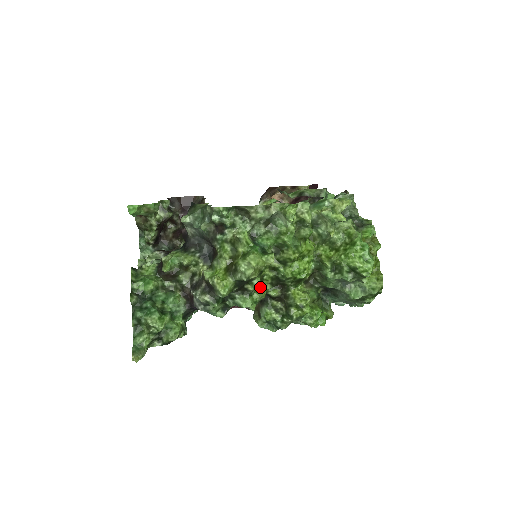
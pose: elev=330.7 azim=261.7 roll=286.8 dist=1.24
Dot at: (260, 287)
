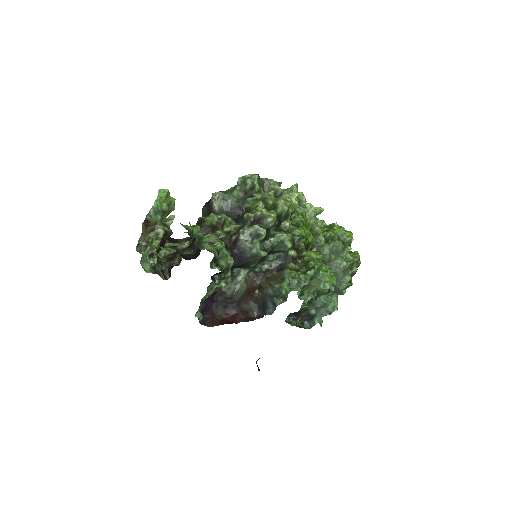
Dot at: occluded
